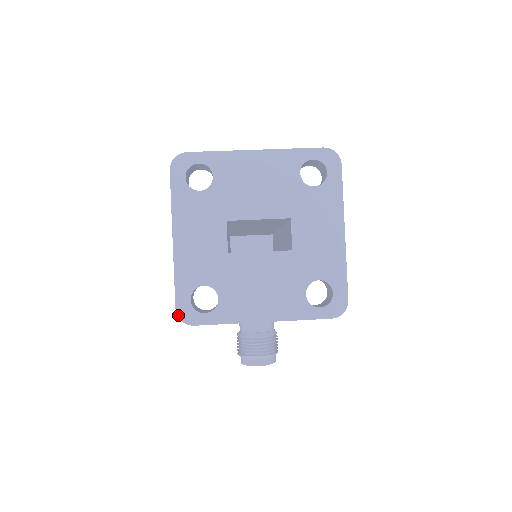
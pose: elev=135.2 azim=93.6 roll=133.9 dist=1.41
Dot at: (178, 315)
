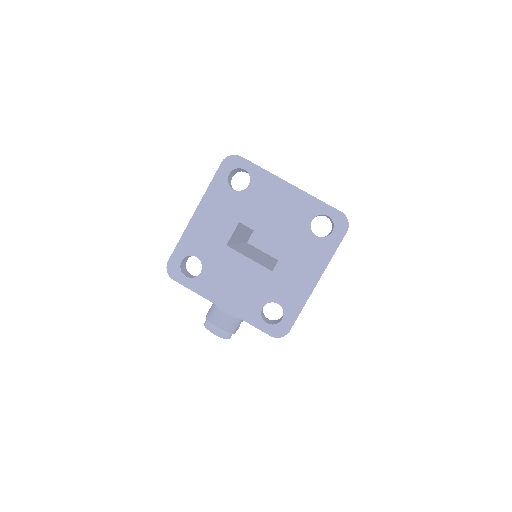
Dot at: (167, 266)
